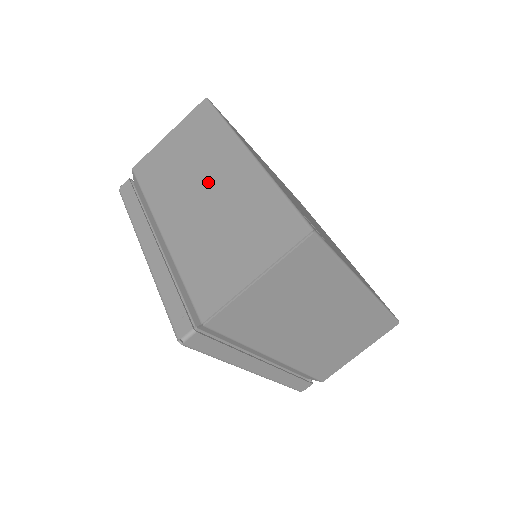
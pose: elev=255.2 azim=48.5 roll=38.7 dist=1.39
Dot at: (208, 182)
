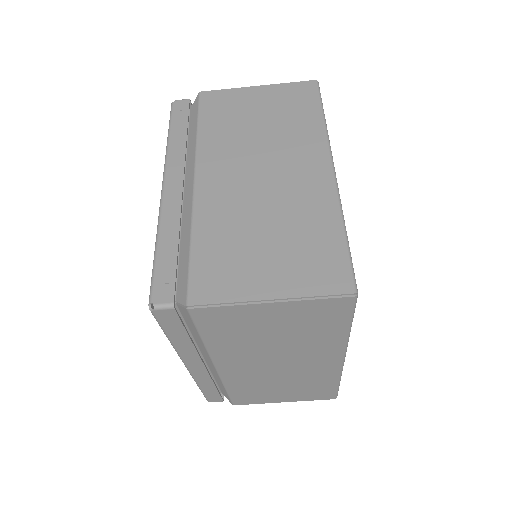
Dot at: (274, 165)
